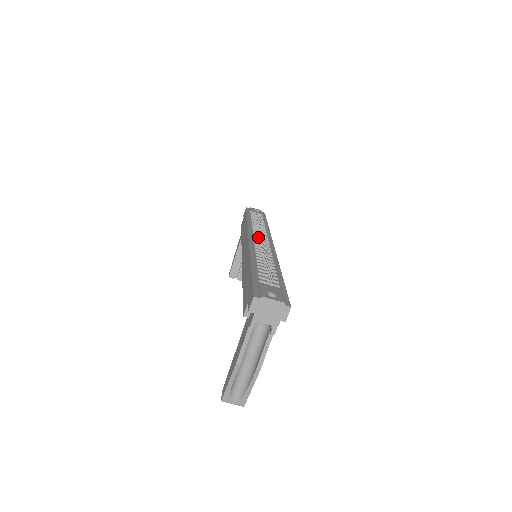
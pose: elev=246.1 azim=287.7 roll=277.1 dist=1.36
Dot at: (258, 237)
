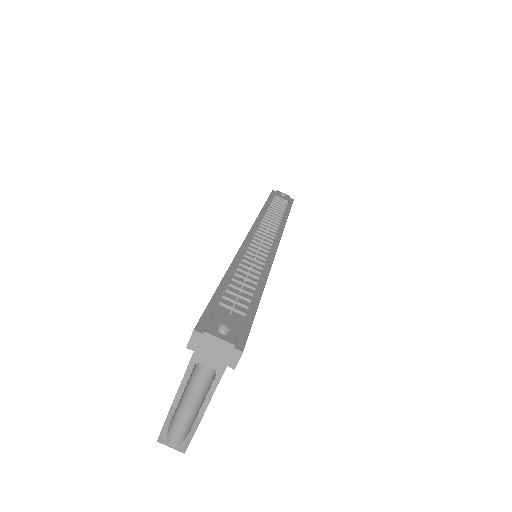
Dot at: (262, 233)
